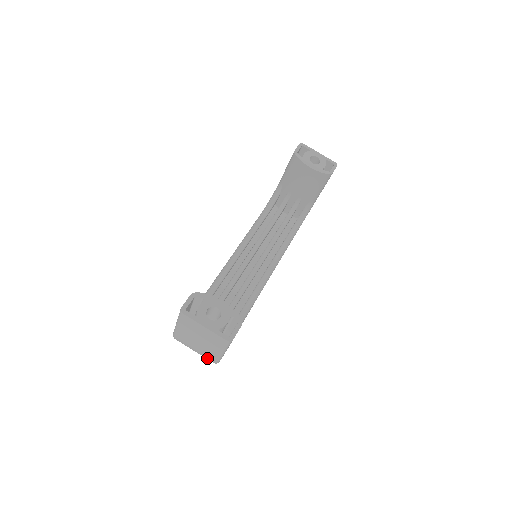
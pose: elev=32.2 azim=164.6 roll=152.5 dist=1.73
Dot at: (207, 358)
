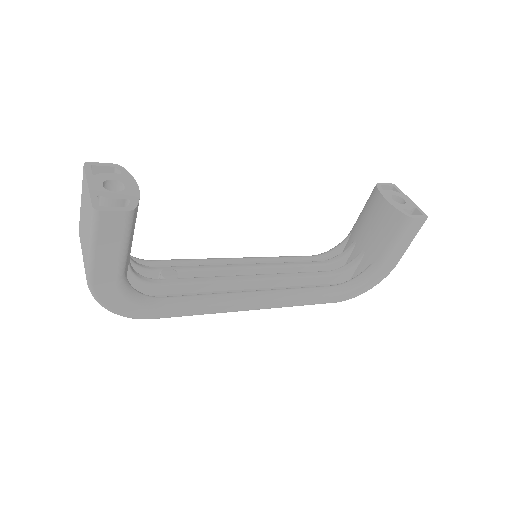
Dot at: occluded
